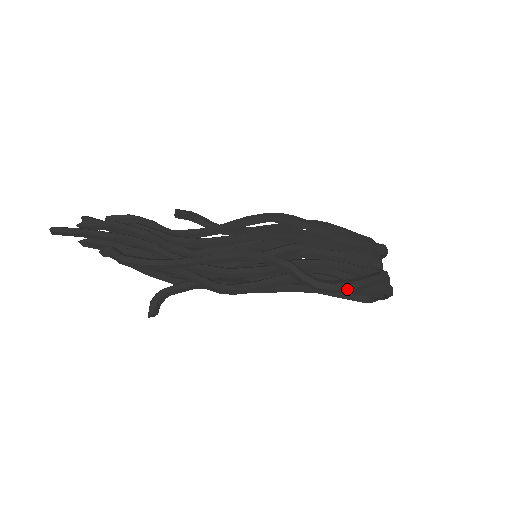
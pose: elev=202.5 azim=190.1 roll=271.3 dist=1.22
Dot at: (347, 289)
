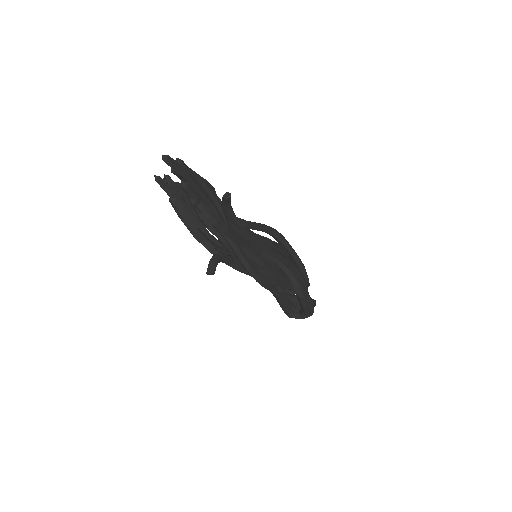
Dot at: (312, 304)
